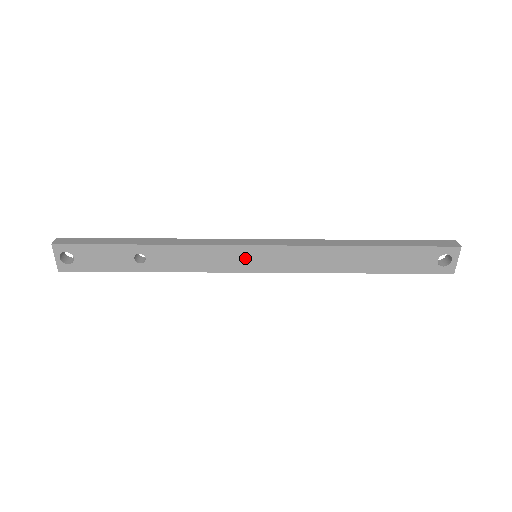
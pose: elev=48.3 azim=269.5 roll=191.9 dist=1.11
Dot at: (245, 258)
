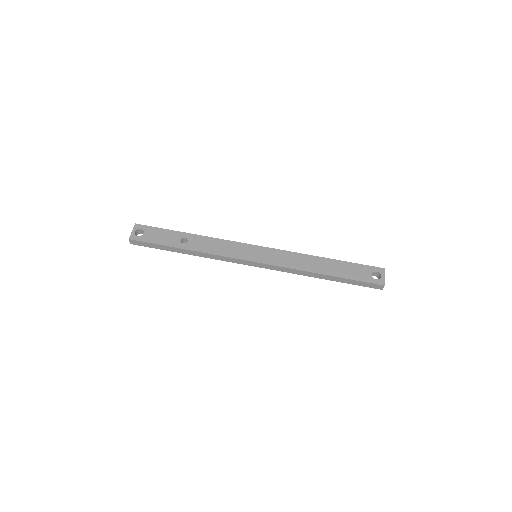
Dot at: (249, 252)
